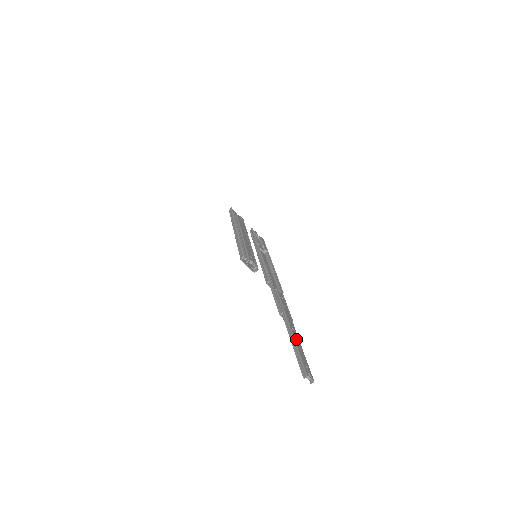
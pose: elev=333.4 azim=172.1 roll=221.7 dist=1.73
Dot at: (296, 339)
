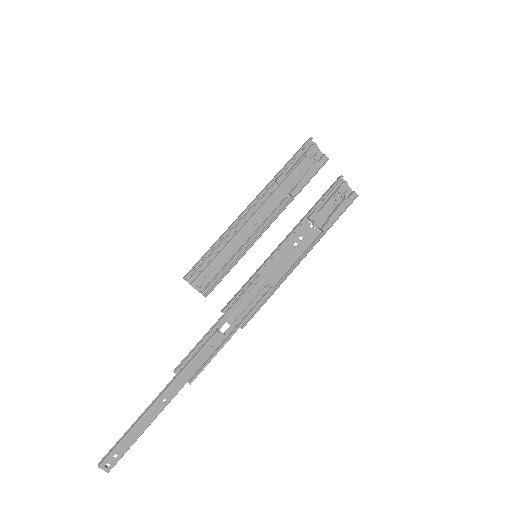
Dot at: (148, 417)
